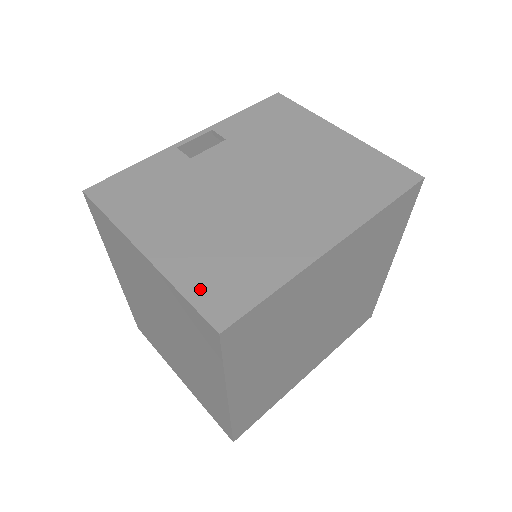
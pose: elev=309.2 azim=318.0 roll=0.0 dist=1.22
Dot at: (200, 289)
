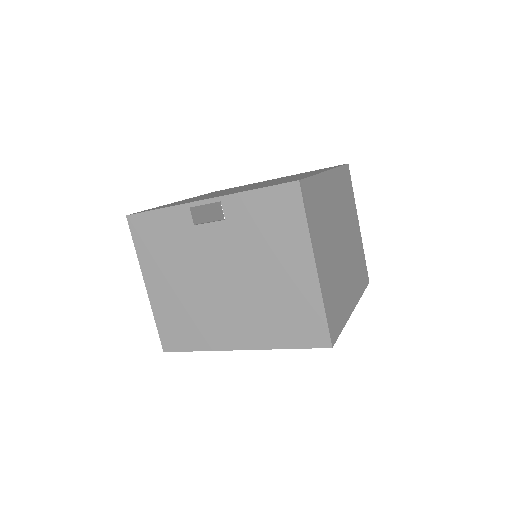
Dot at: (164, 326)
